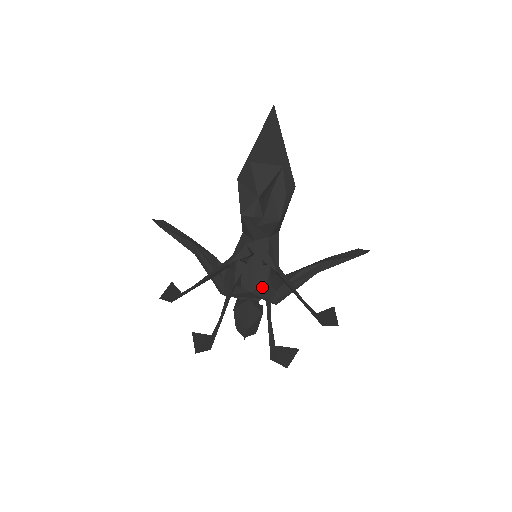
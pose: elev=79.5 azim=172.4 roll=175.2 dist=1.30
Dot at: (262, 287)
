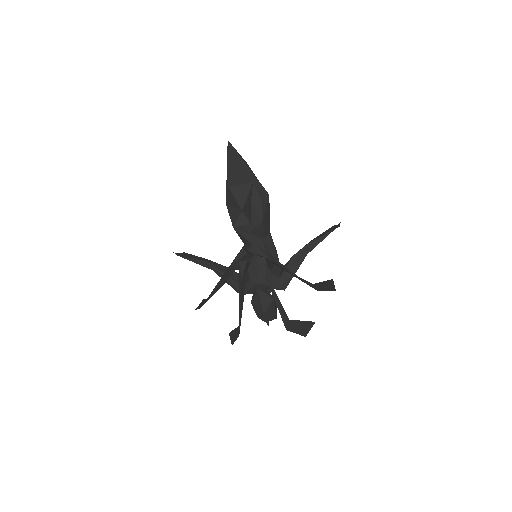
Dot at: (265, 277)
